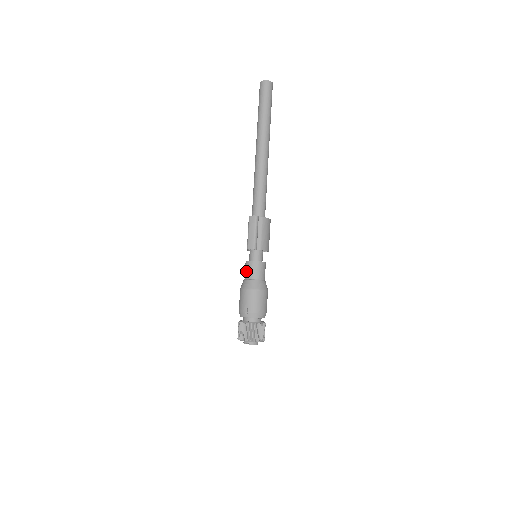
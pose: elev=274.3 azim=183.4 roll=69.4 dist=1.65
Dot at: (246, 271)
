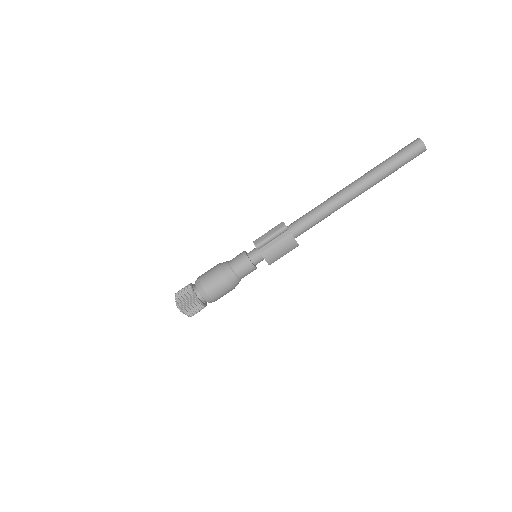
Dot at: (236, 256)
